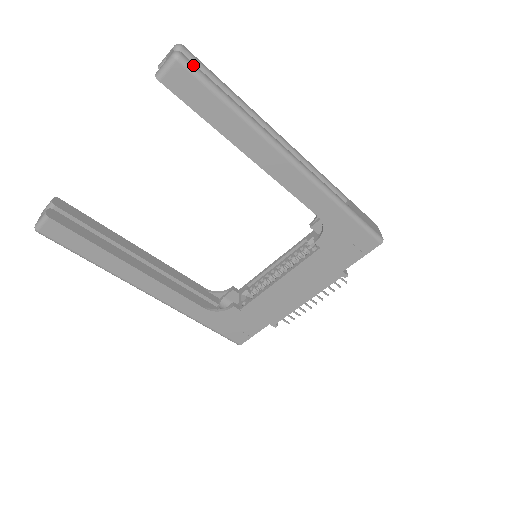
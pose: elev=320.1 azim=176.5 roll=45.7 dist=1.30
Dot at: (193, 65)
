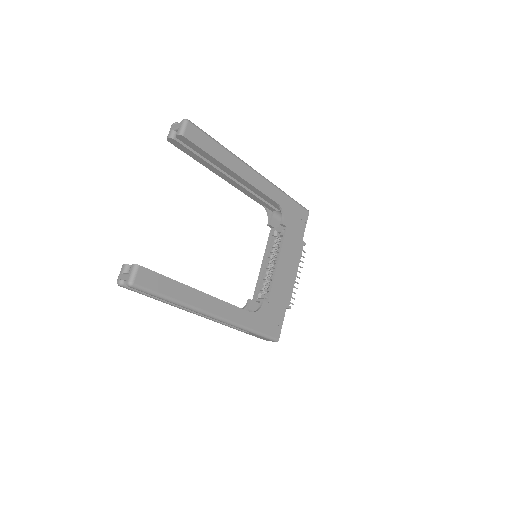
Dot at: (194, 124)
